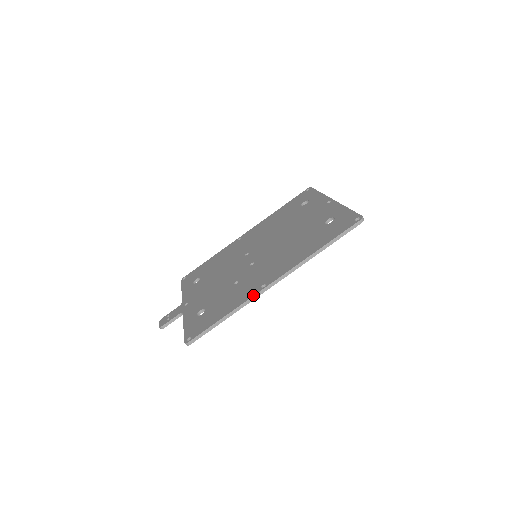
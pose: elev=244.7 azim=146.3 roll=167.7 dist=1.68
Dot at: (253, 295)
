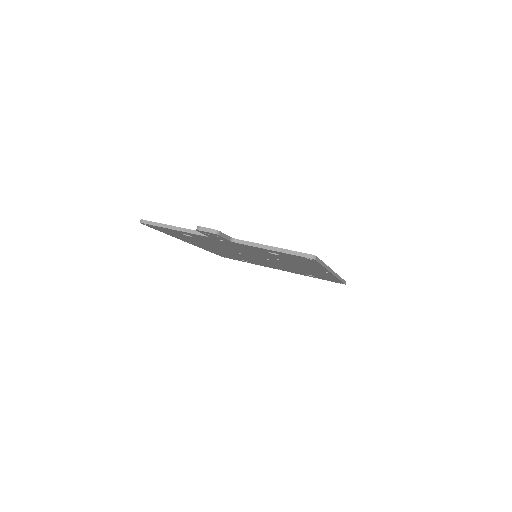
Dot at: (330, 268)
